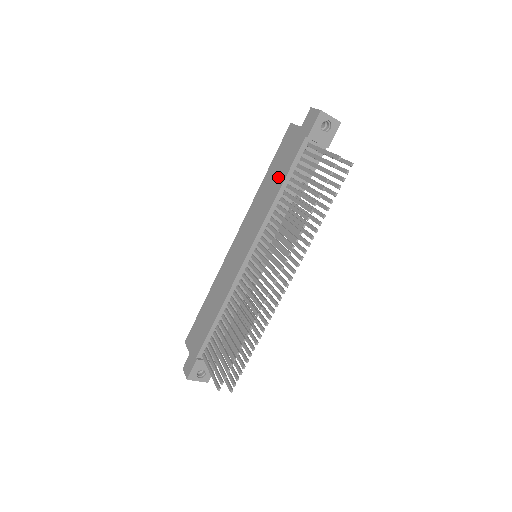
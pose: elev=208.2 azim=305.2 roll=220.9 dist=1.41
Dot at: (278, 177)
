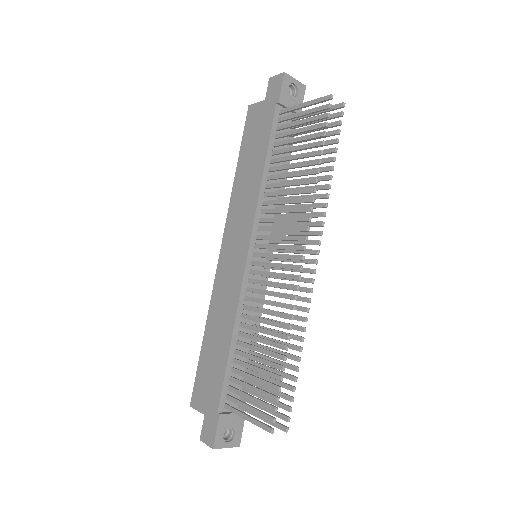
Dot at: (256, 157)
